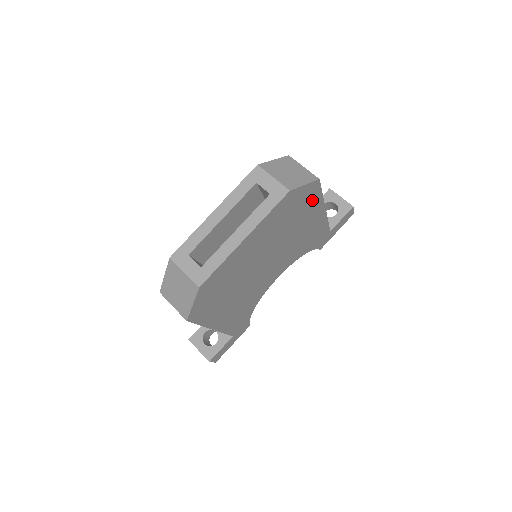
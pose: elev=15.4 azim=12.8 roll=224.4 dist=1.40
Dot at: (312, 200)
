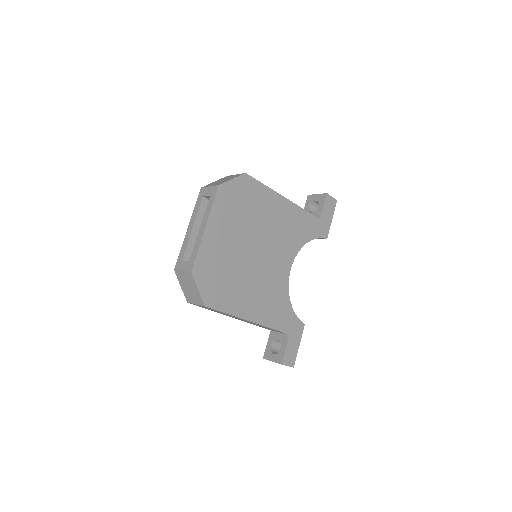
Dot at: (257, 191)
